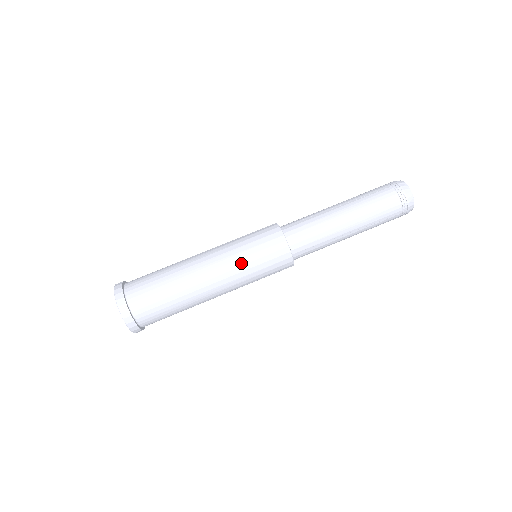
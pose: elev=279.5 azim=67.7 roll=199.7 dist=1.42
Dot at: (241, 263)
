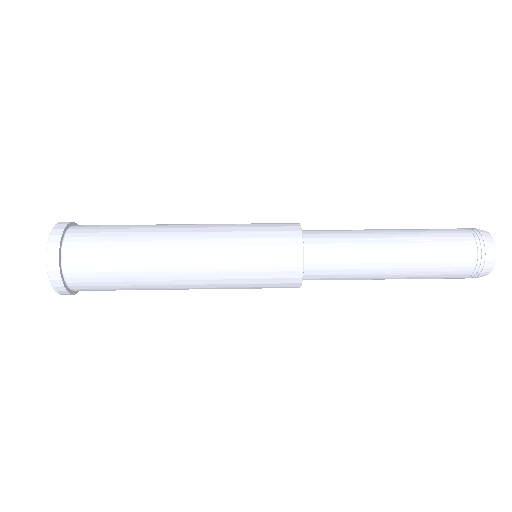
Dot at: (232, 224)
